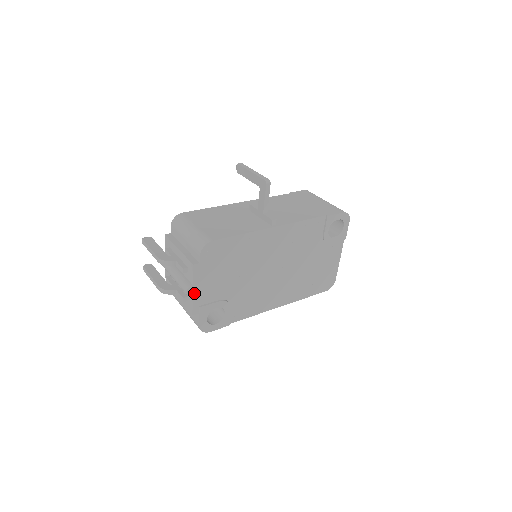
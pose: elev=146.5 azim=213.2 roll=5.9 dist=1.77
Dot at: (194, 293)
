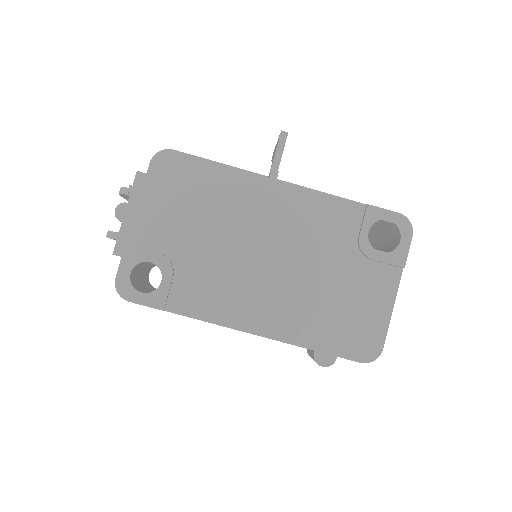
Dot at: (126, 217)
